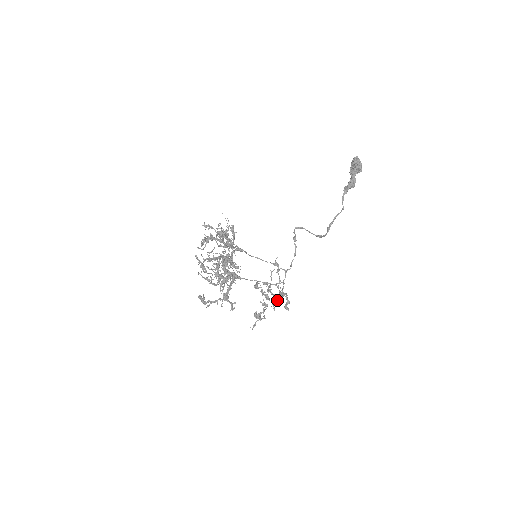
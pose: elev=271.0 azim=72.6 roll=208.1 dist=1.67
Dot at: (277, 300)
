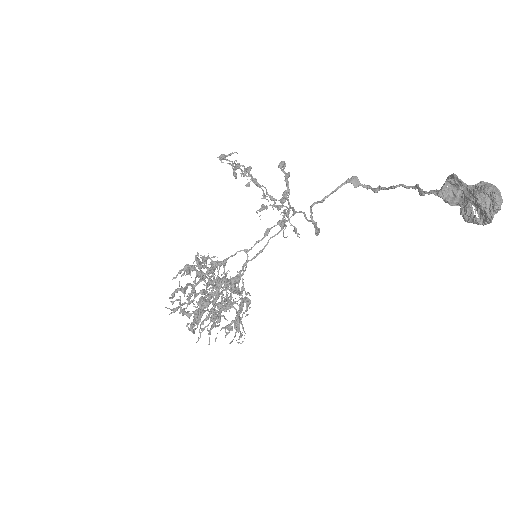
Dot at: occluded
